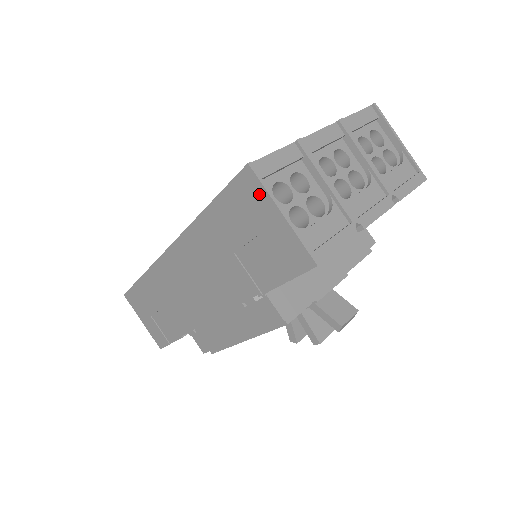
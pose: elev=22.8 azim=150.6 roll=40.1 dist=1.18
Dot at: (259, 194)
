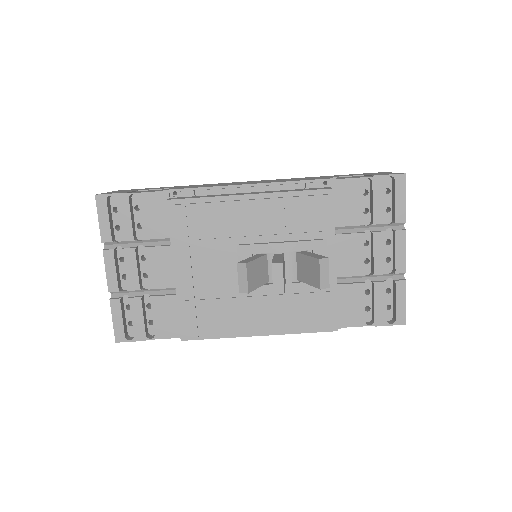
Dot at: occluded
